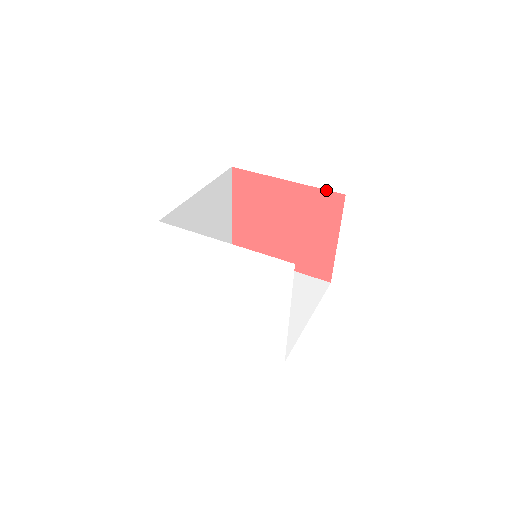
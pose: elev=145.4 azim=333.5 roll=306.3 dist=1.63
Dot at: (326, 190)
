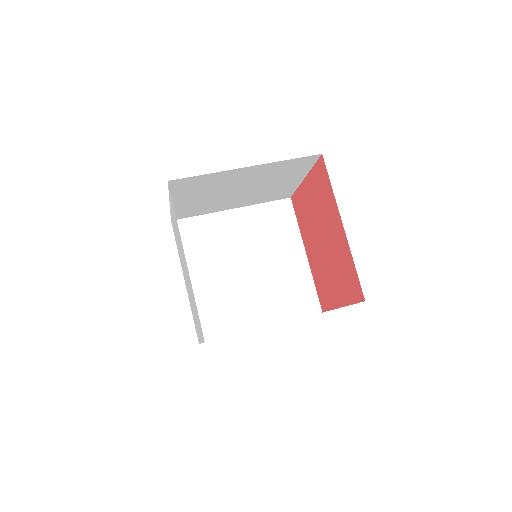
Dot at: occluded
